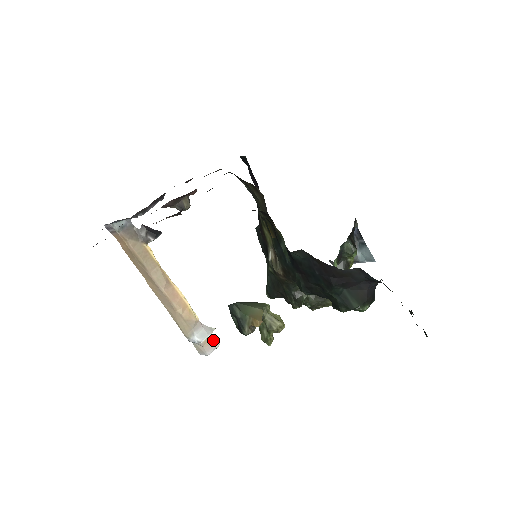
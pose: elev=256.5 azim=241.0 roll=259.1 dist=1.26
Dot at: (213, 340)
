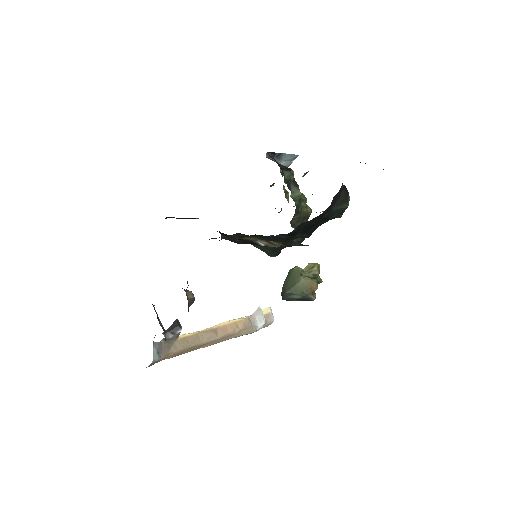
Dot at: (266, 312)
